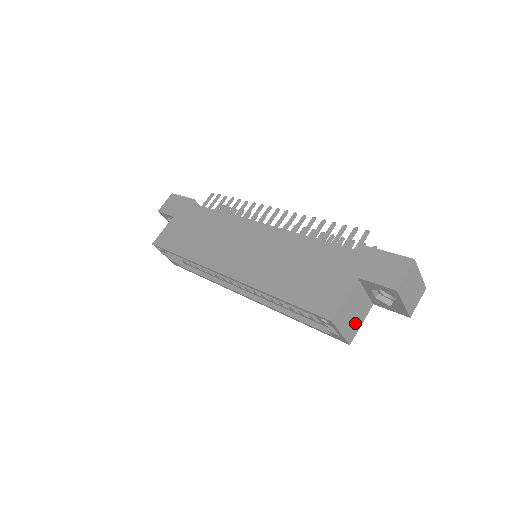
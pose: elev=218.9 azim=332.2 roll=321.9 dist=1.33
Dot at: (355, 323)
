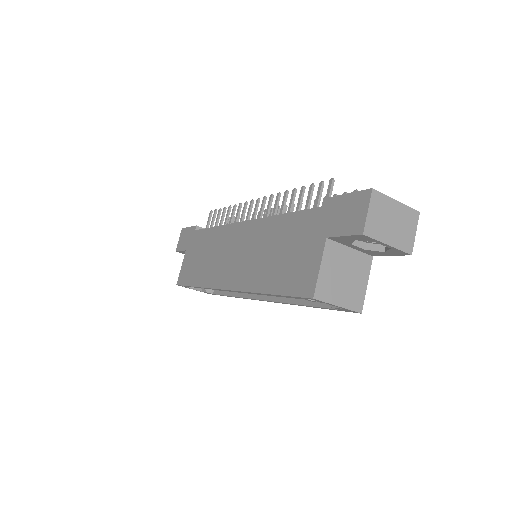
Dot at: (355, 287)
